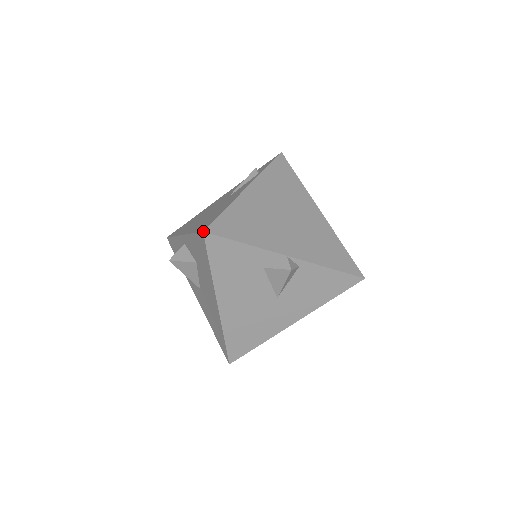
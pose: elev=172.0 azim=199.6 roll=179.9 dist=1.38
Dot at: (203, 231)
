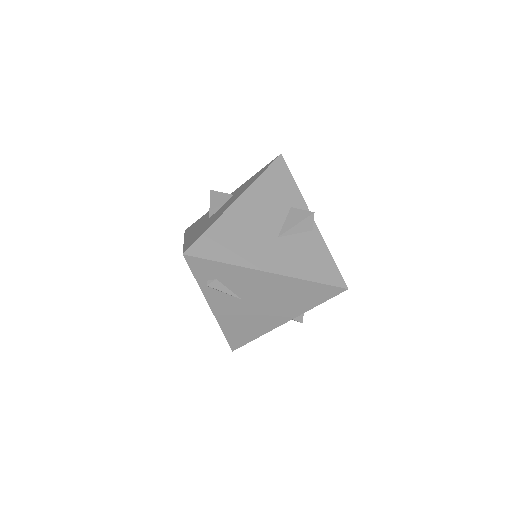
Dot at: (281, 154)
